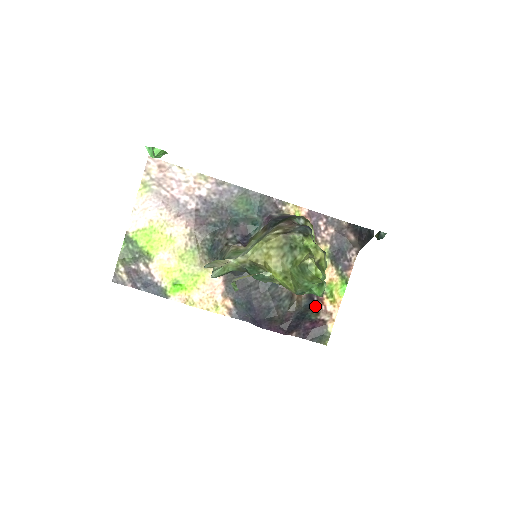
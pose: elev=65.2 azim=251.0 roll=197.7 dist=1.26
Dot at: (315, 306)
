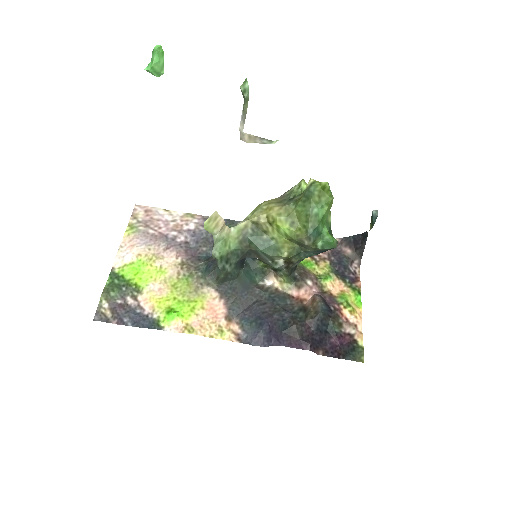
Dot at: (334, 316)
